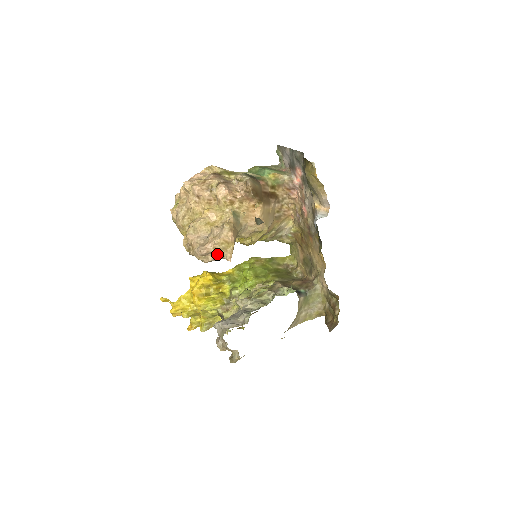
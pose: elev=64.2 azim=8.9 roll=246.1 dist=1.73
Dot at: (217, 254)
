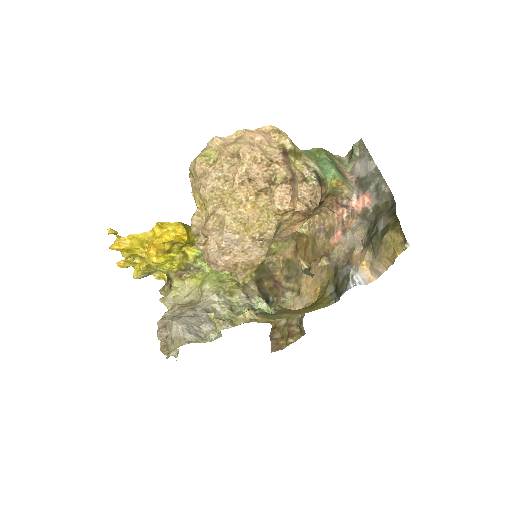
Dot at: (232, 270)
